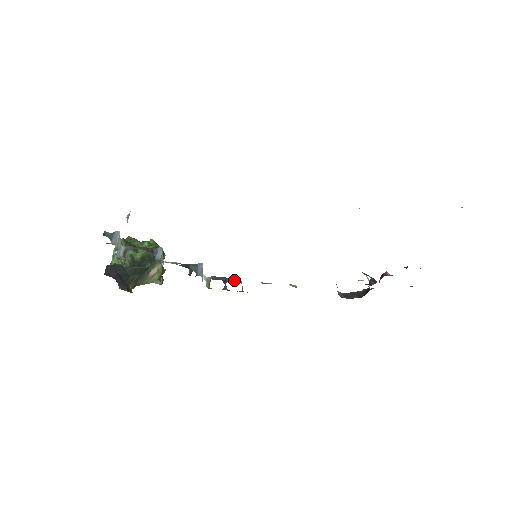
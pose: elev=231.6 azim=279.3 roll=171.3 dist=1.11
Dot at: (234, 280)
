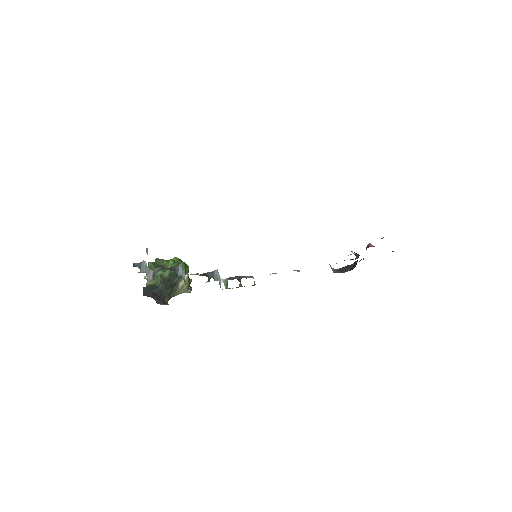
Dot at: (247, 277)
